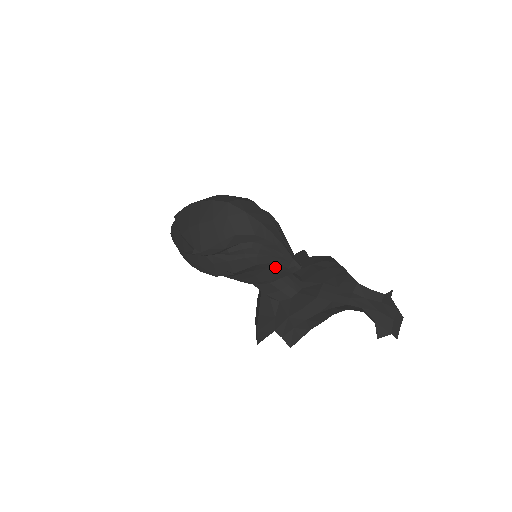
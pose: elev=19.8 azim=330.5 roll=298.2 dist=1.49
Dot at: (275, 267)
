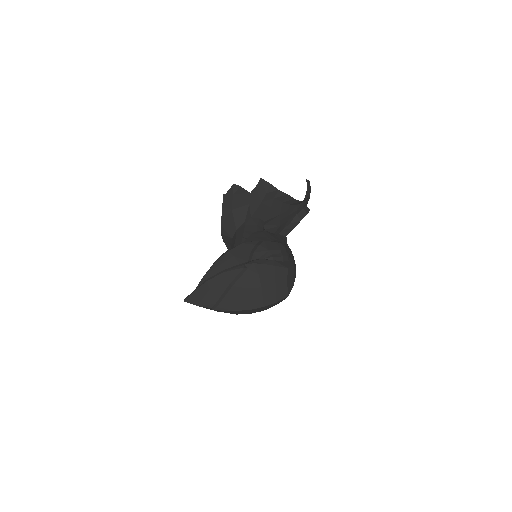
Dot at: occluded
